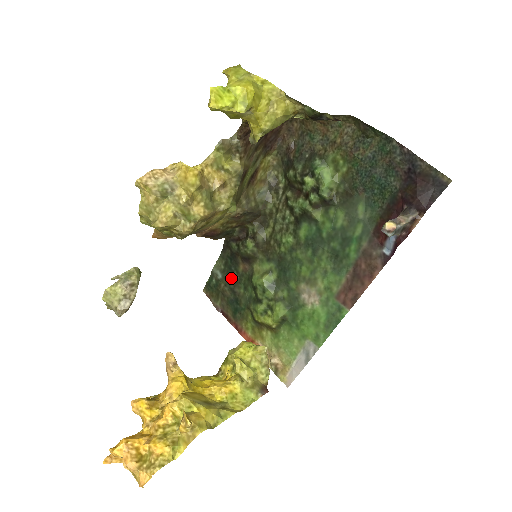
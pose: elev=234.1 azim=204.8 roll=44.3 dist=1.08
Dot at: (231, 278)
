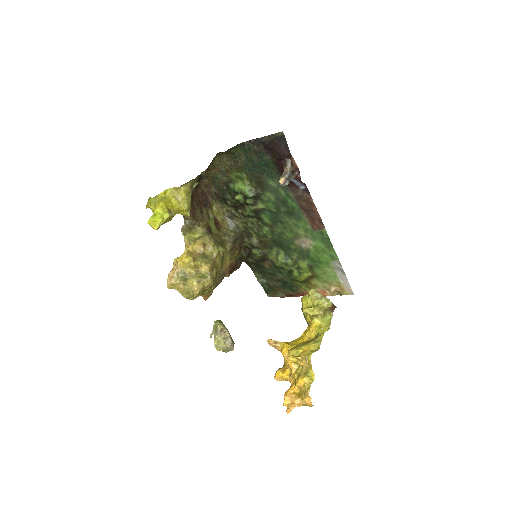
Dot at: (270, 276)
